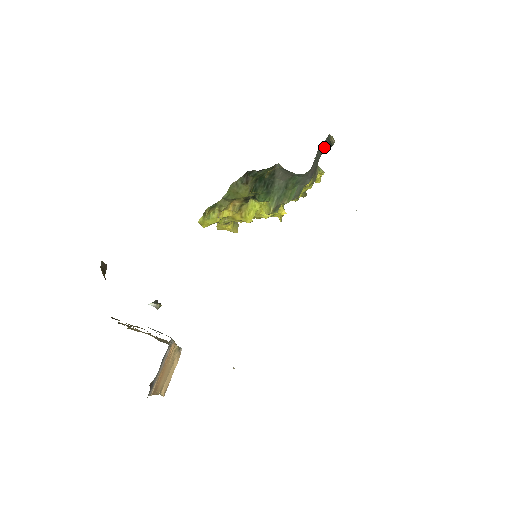
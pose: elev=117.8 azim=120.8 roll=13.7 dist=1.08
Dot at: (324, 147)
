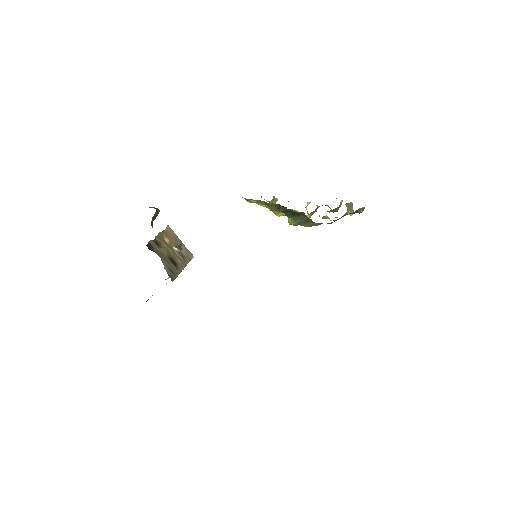
Dot at: (351, 213)
